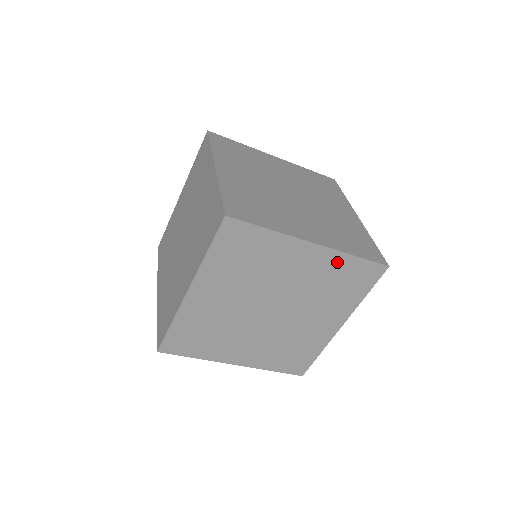
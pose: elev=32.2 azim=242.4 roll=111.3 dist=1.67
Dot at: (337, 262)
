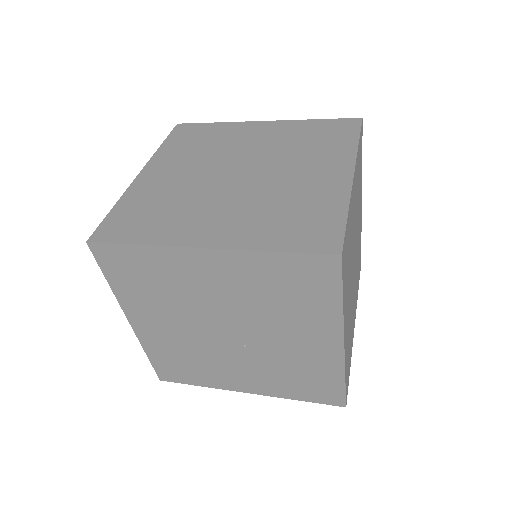
Dot at: occluded
